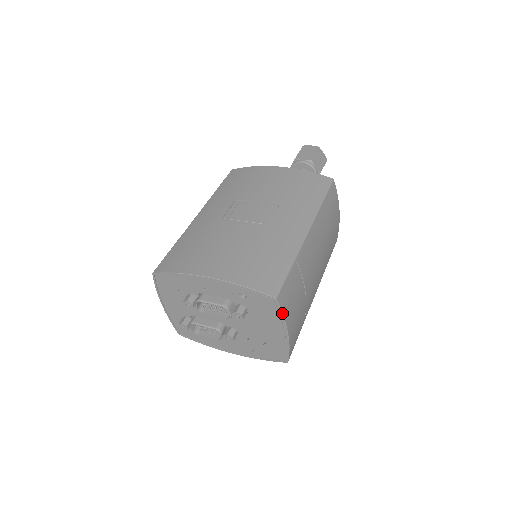
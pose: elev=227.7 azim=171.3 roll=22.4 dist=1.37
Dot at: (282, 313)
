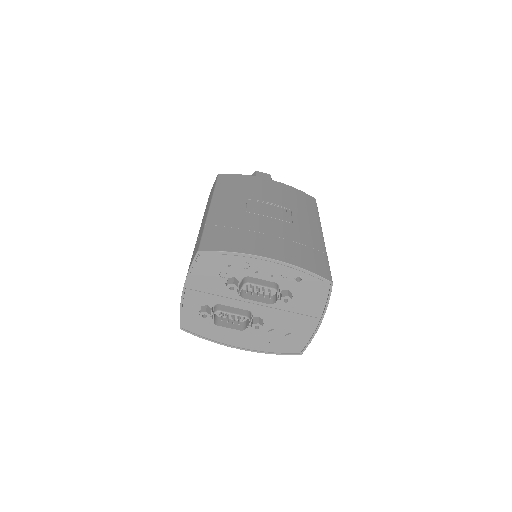
Dot at: (329, 299)
